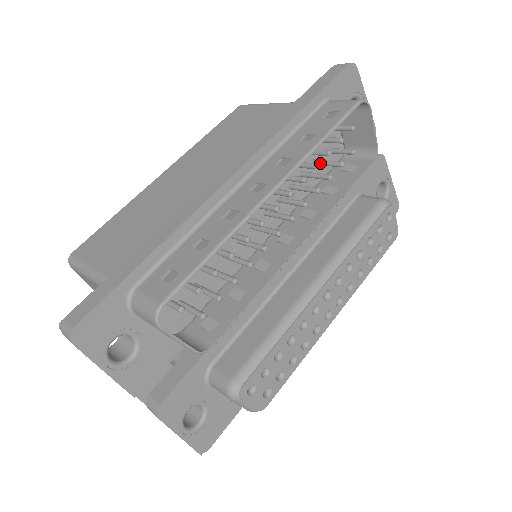
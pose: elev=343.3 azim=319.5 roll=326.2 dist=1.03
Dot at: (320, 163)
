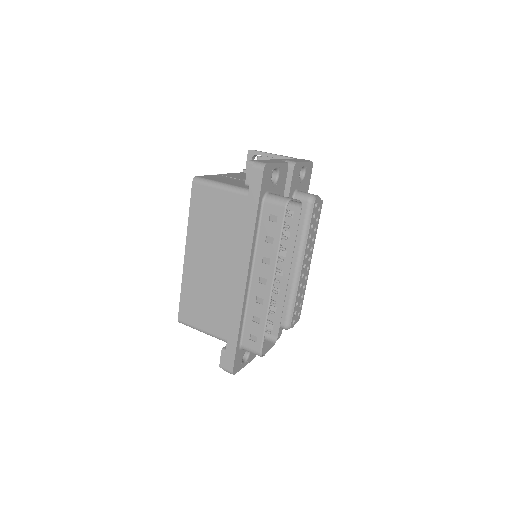
Dot at: occluded
